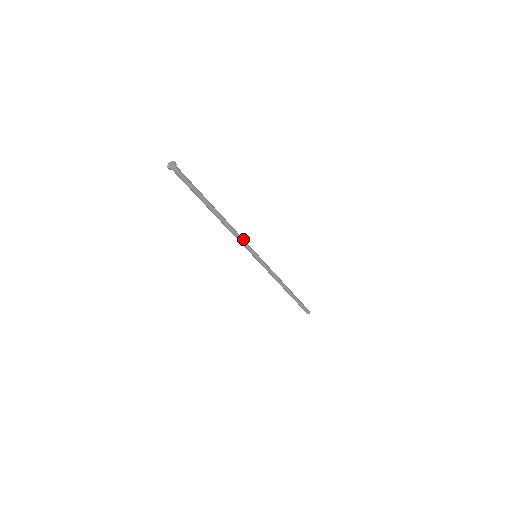
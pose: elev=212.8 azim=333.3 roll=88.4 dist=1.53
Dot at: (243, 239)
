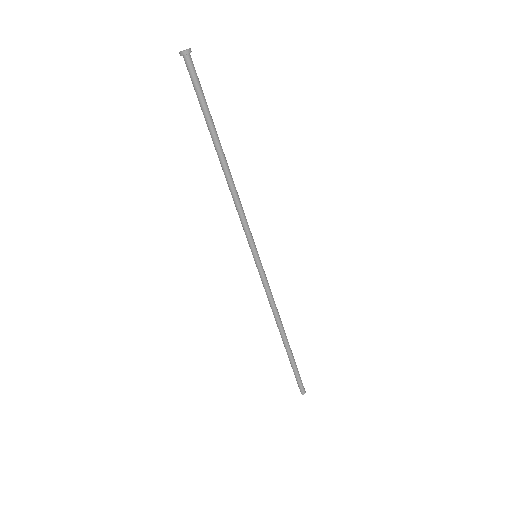
Dot at: occluded
